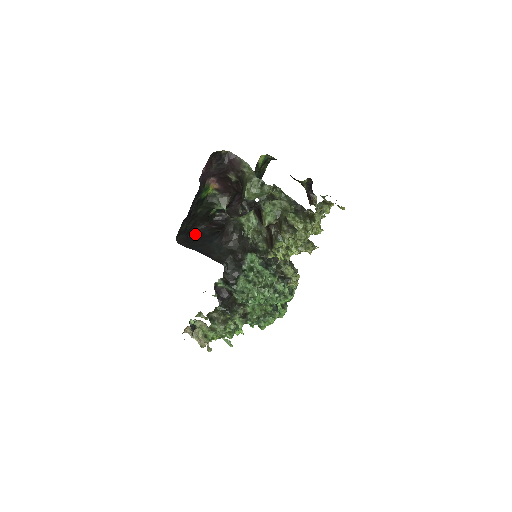
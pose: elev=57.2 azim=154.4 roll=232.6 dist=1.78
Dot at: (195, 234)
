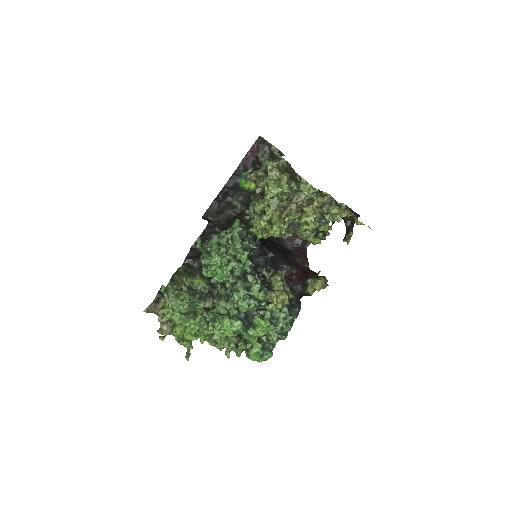
Dot at: occluded
